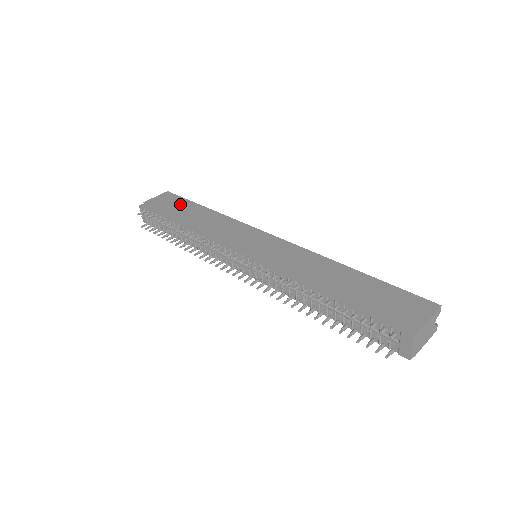
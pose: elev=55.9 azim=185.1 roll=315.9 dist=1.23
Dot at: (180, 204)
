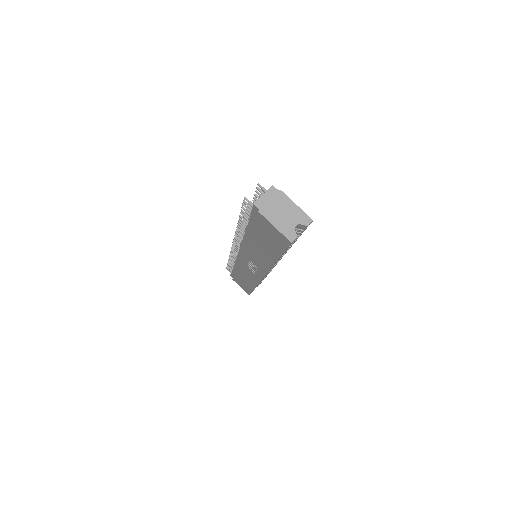
Dot at: occluded
